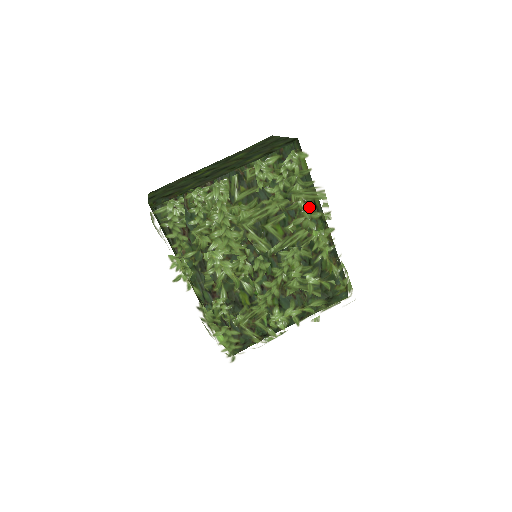
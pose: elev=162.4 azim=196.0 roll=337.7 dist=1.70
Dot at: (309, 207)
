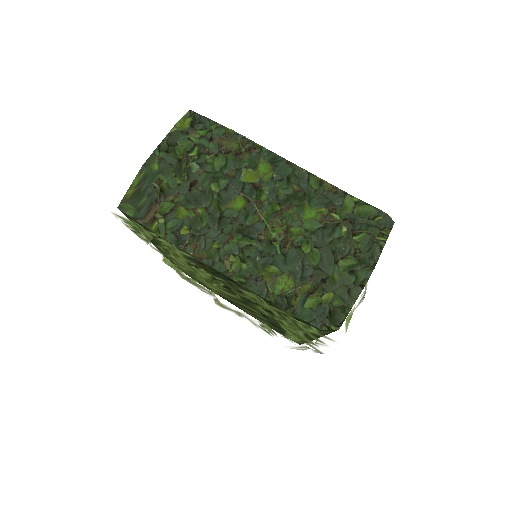
Dot at: (295, 339)
